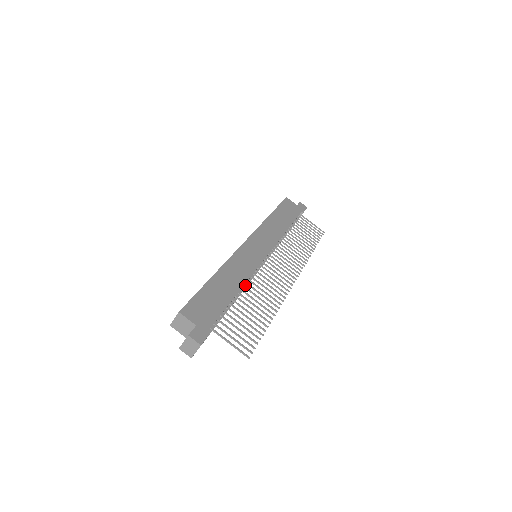
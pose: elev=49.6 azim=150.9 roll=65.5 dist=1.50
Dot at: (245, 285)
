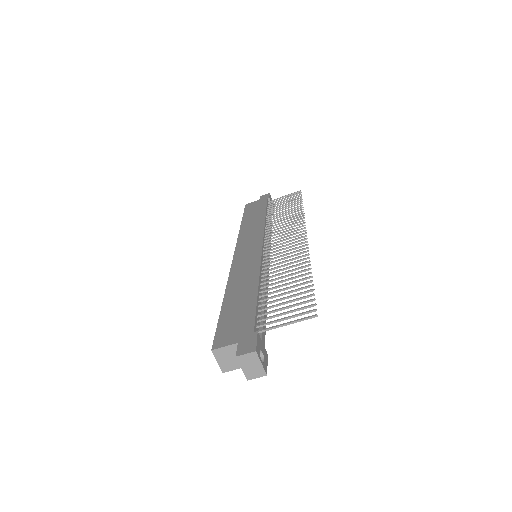
Dot at: occluded
